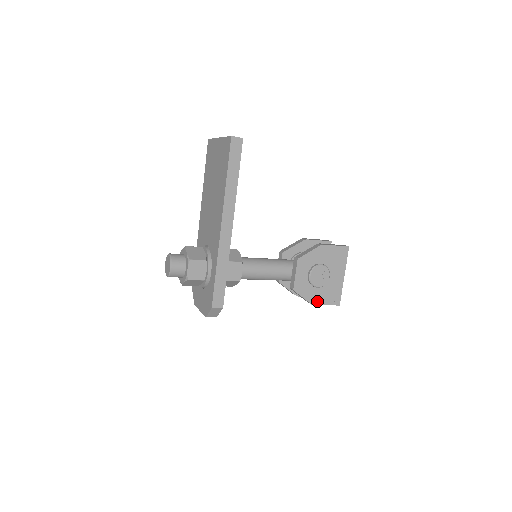
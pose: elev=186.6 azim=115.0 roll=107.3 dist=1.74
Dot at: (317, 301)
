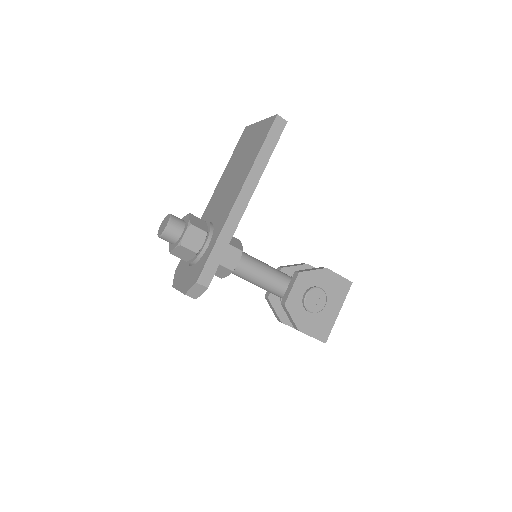
Dot at: (304, 328)
